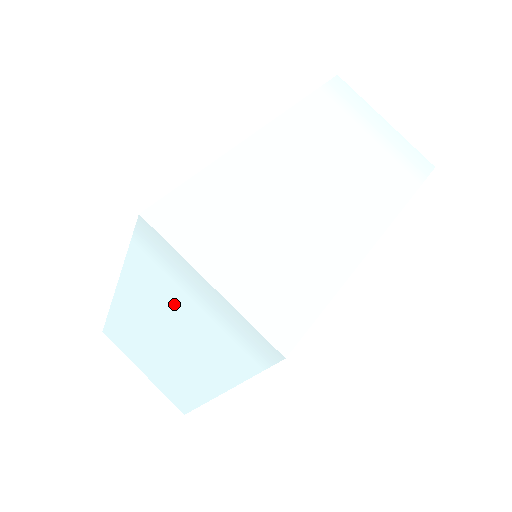
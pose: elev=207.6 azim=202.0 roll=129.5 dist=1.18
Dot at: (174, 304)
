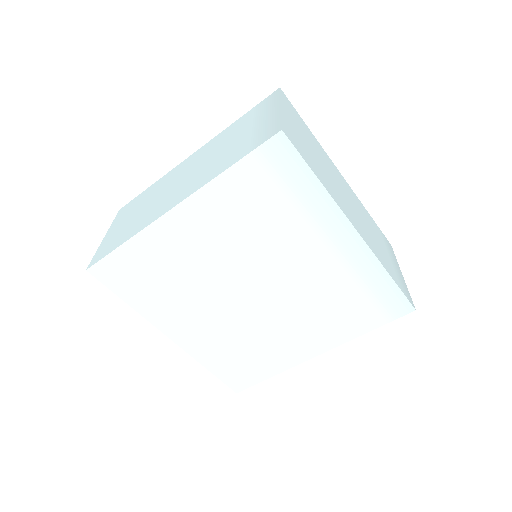
Dot at: occluded
